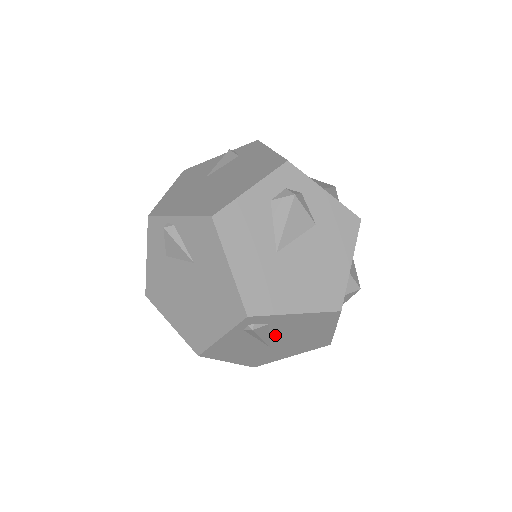
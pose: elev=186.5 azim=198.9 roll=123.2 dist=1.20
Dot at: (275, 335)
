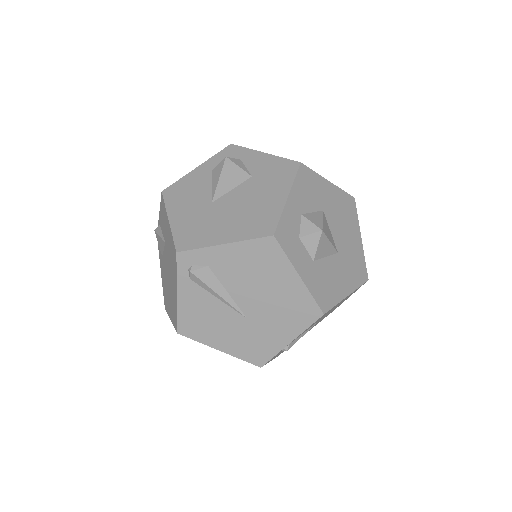
Dot at: (233, 290)
